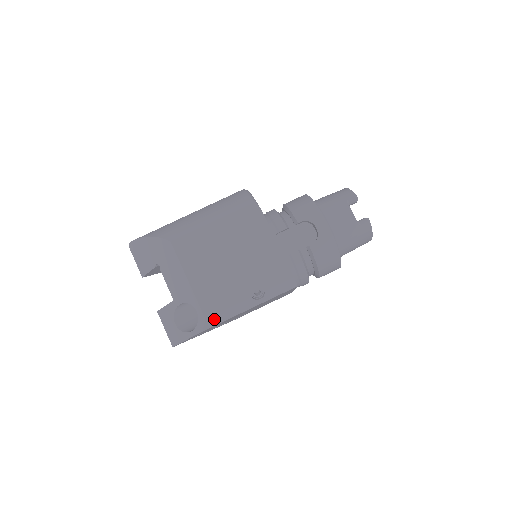
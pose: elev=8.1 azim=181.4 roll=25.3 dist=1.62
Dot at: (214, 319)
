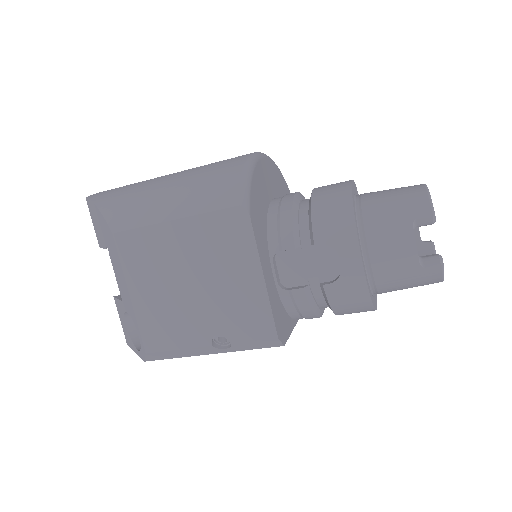
Dot at: (159, 355)
